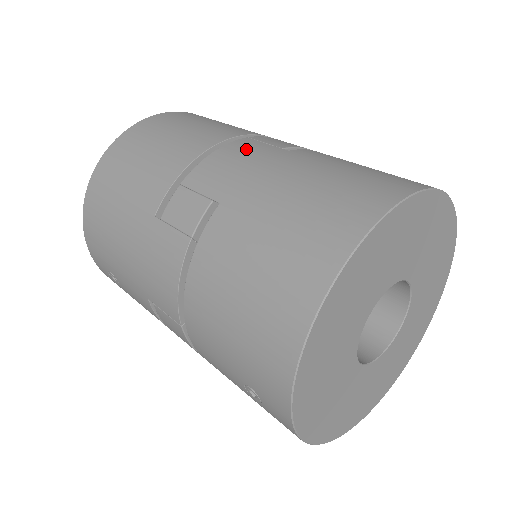
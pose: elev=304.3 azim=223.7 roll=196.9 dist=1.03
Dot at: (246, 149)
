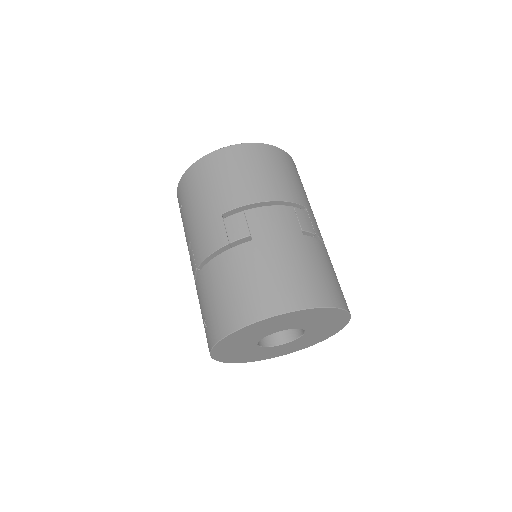
Dot at: (286, 218)
